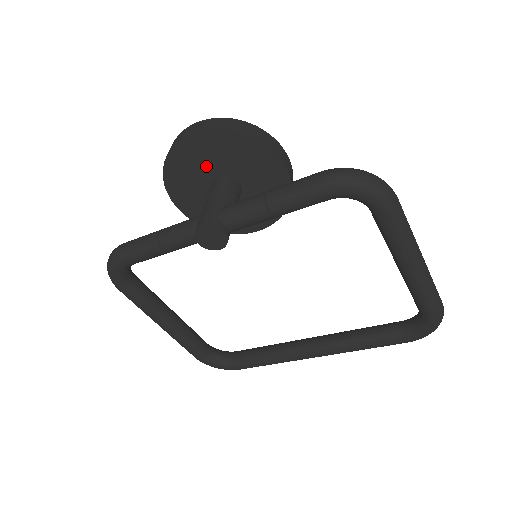
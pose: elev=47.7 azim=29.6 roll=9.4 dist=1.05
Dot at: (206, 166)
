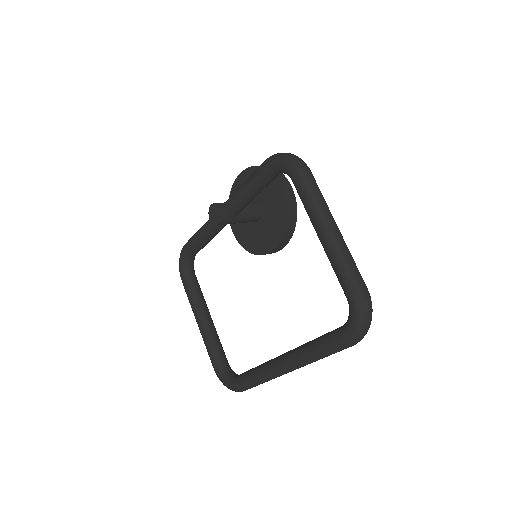
Dot at: occluded
